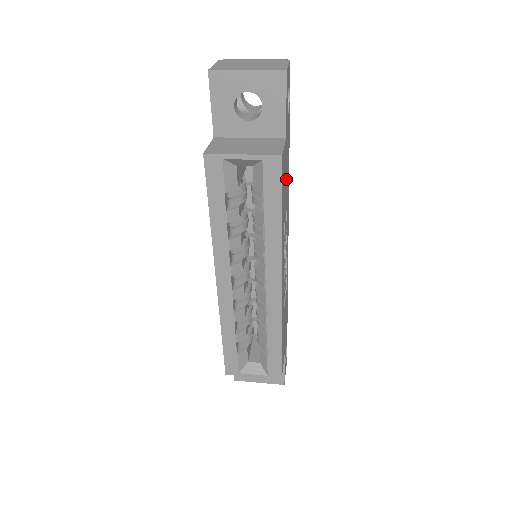
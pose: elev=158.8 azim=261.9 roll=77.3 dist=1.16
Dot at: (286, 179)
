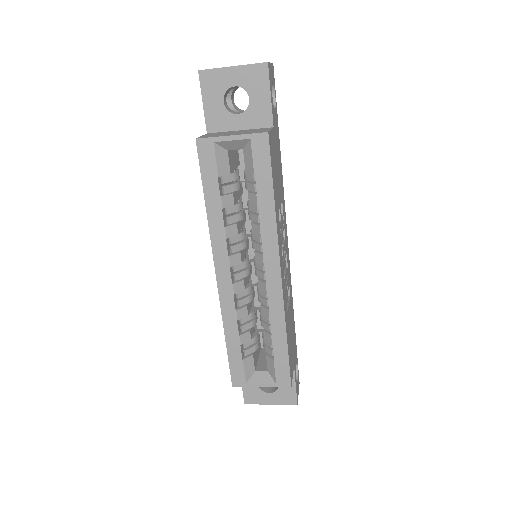
Dot at: (278, 170)
